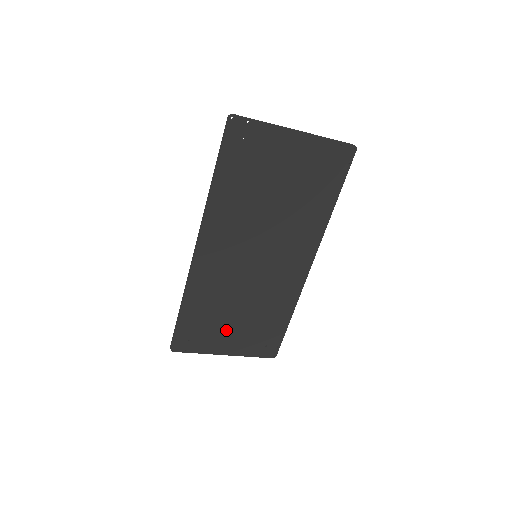
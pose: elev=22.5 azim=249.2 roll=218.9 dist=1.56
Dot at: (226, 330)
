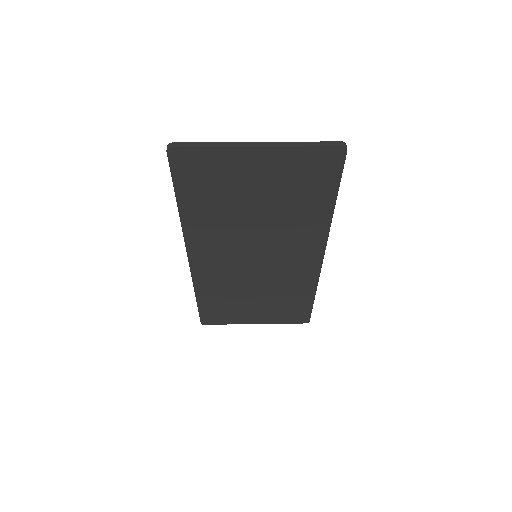
Dot at: (248, 309)
